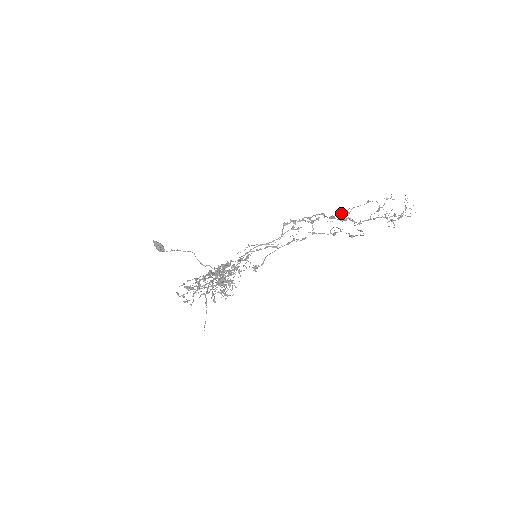
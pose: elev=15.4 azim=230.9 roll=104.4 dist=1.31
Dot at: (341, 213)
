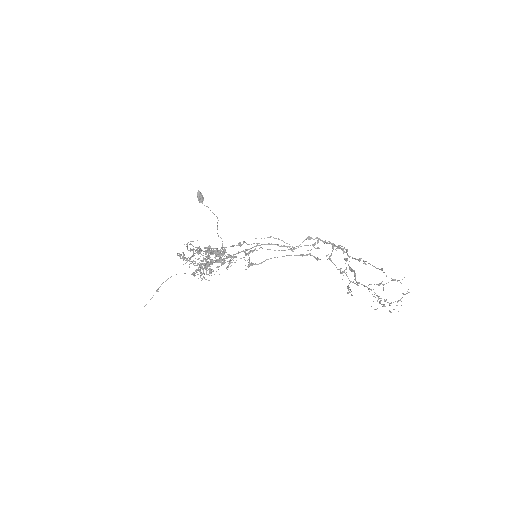
Dot at: (359, 260)
